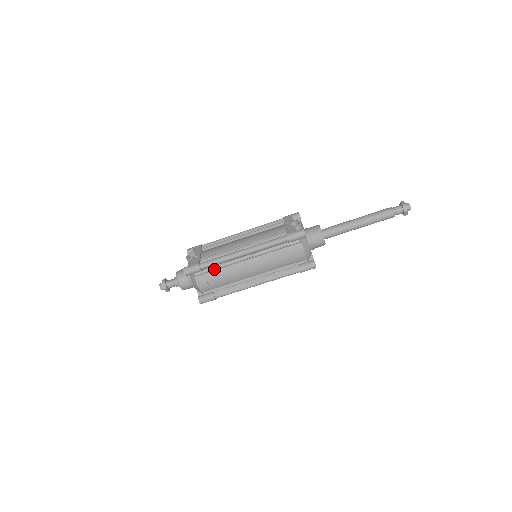
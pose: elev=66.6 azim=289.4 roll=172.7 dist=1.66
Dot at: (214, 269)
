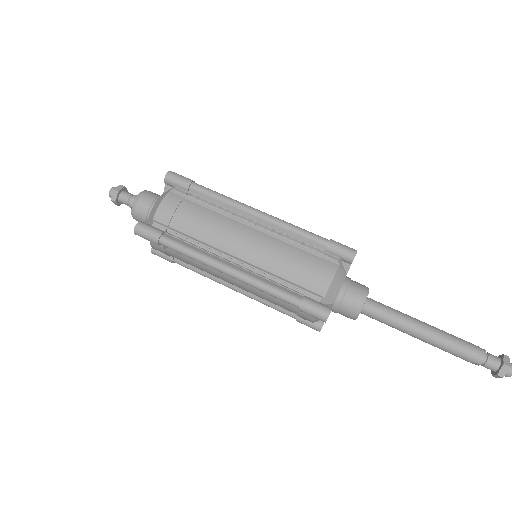
Dot at: (203, 202)
